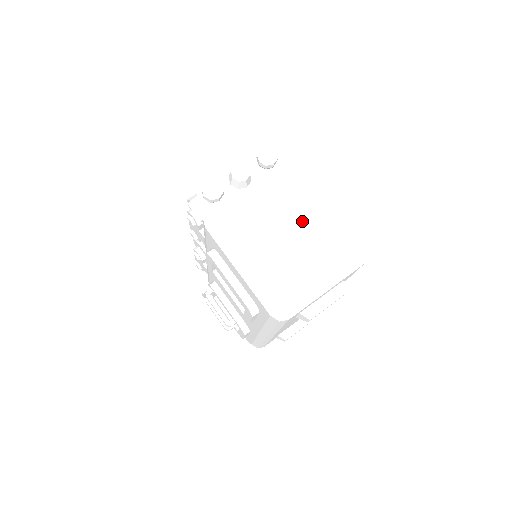
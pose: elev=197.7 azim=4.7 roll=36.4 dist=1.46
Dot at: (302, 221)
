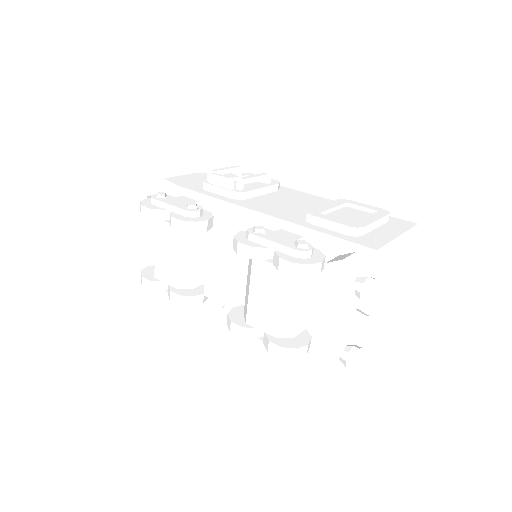
Dot at: (390, 271)
